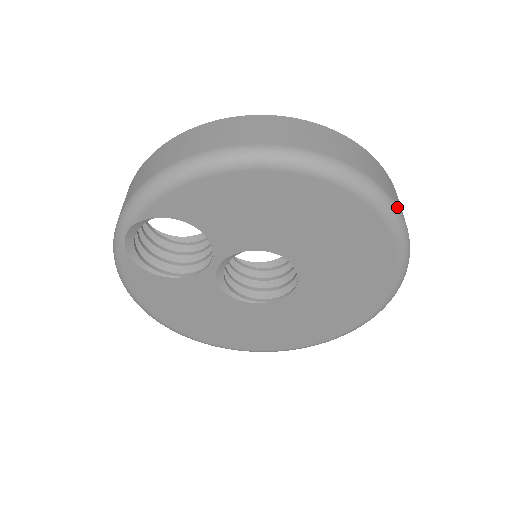
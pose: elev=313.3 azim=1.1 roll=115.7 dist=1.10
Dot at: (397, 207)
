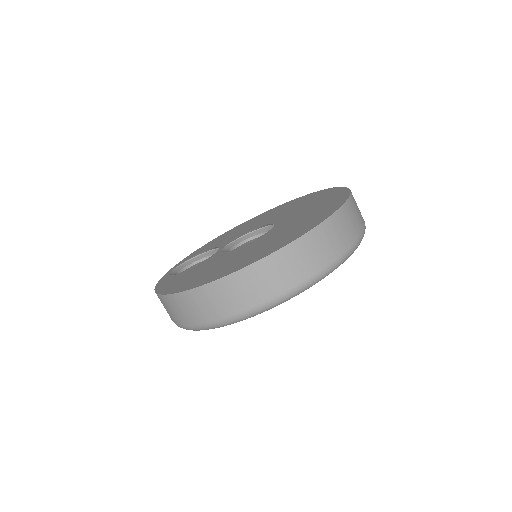
Dot at: (294, 289)
